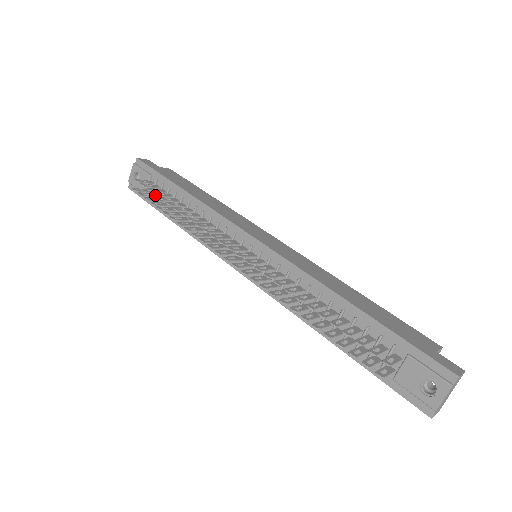
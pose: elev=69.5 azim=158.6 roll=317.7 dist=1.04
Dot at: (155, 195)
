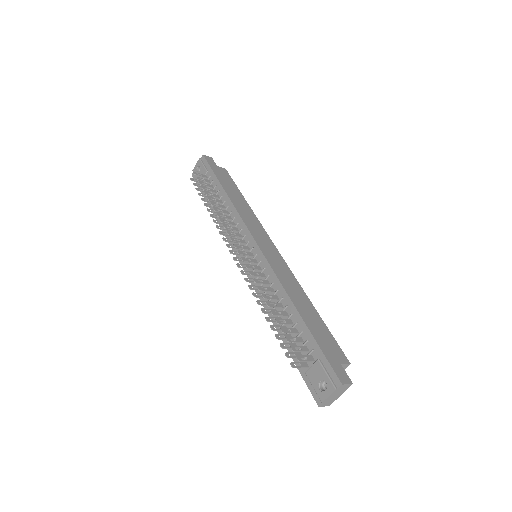
Dot at: (206, 187)
